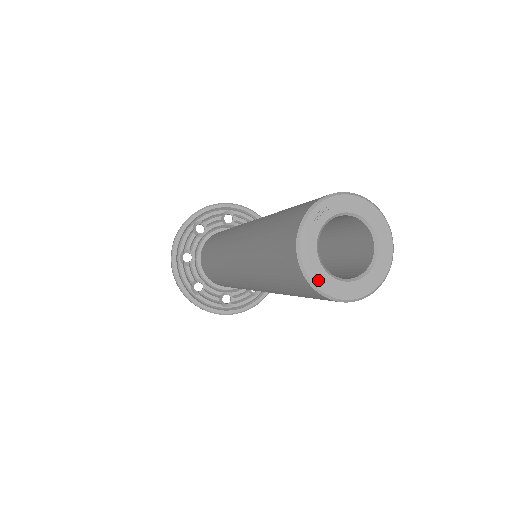
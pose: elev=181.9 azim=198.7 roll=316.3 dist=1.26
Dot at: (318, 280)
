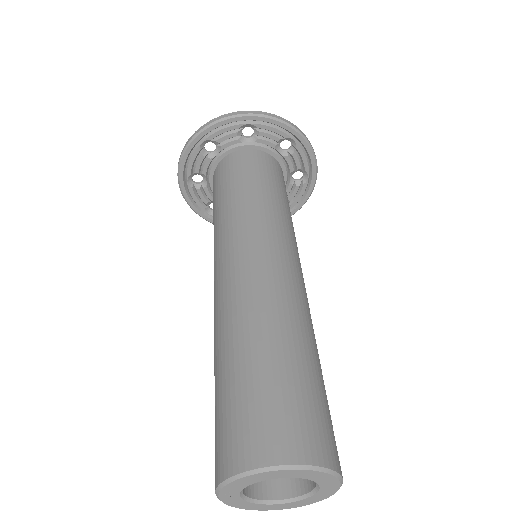
Dot at: (278, 508)
